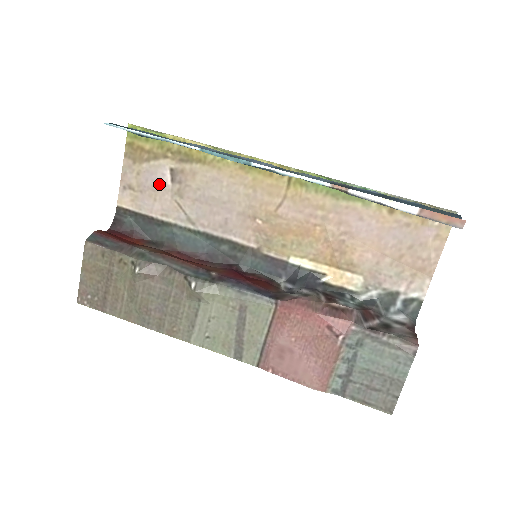
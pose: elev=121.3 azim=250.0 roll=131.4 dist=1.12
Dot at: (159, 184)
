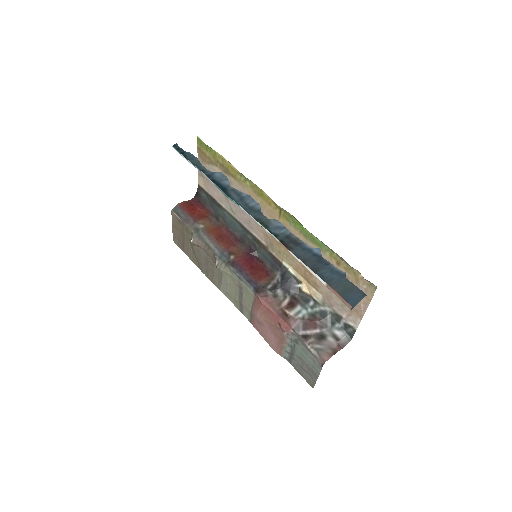
Dot at: occluded
